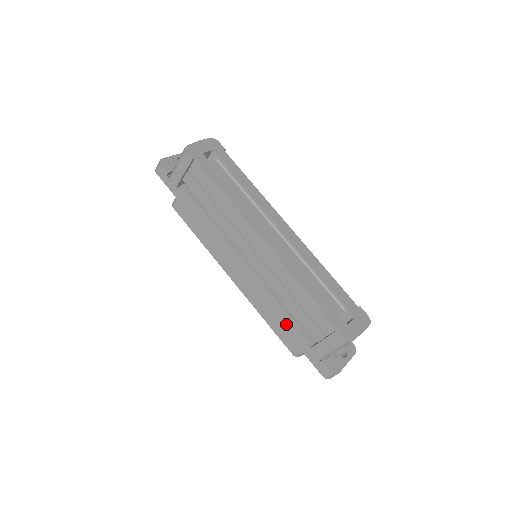
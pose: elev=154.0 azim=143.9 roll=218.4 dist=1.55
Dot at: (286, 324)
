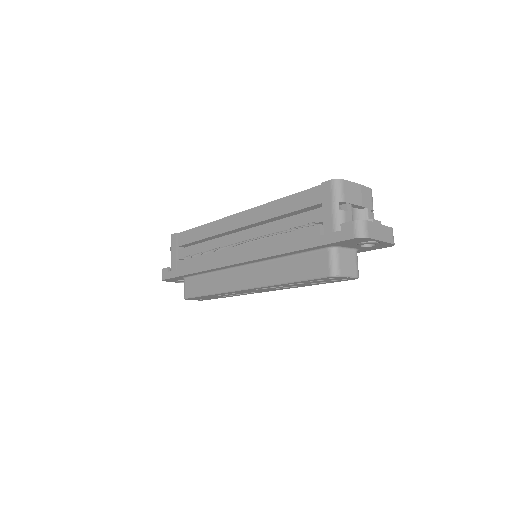
Dot at: (293, 243)
